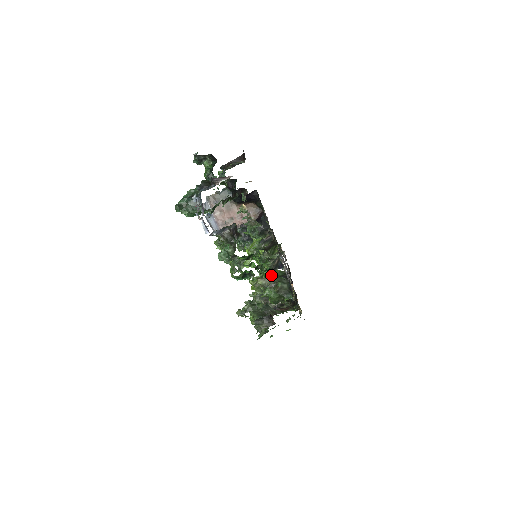
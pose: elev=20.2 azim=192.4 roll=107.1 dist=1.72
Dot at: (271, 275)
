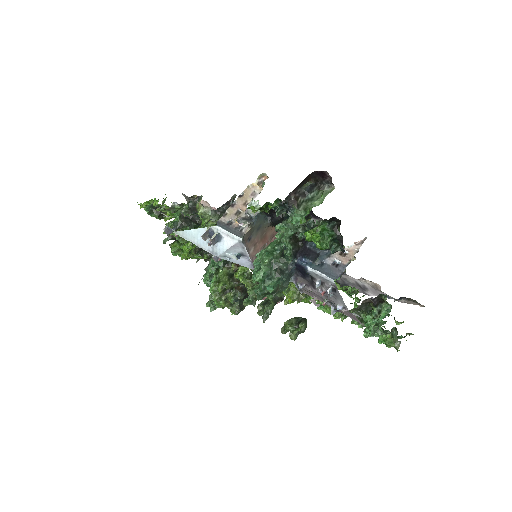
Dot at: occluded
